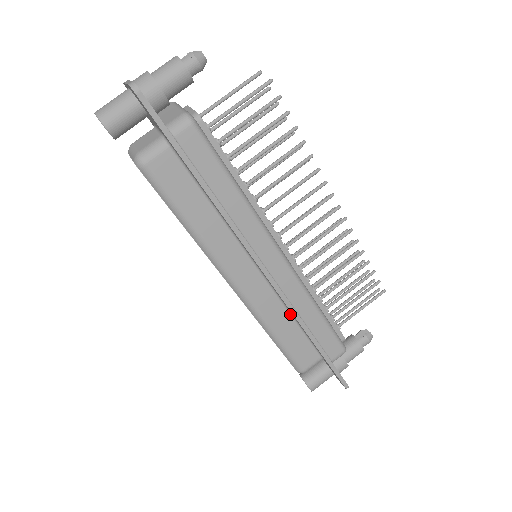
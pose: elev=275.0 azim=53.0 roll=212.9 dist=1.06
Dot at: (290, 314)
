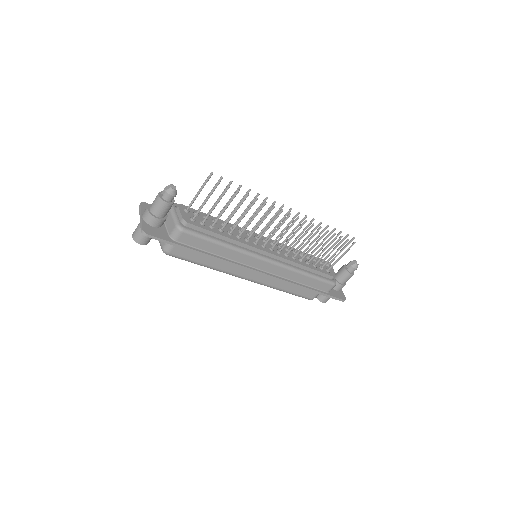
Dot at: occluded
